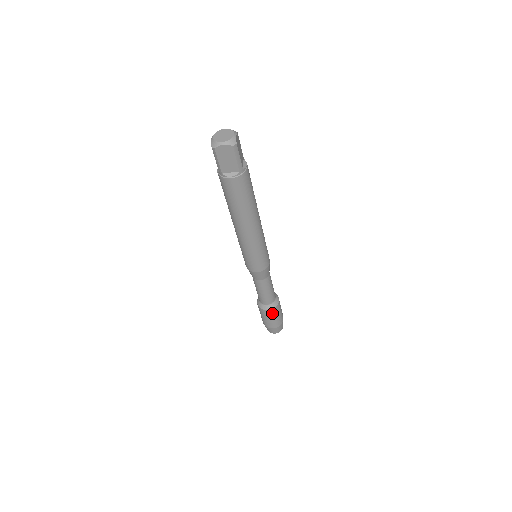
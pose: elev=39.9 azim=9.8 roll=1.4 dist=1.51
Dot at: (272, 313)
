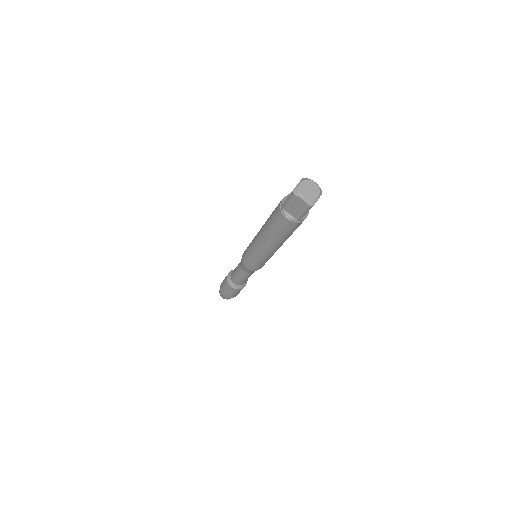
Dot at: occluded
